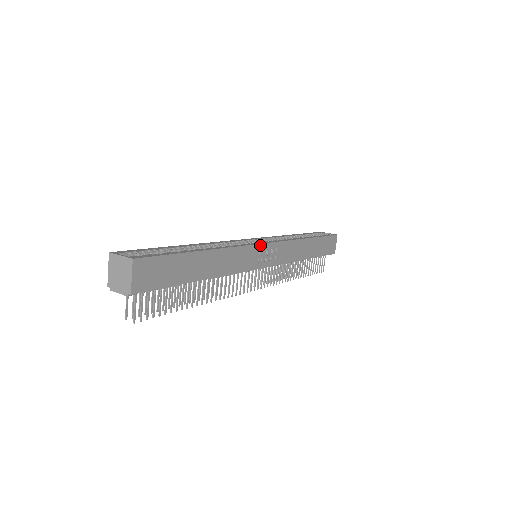
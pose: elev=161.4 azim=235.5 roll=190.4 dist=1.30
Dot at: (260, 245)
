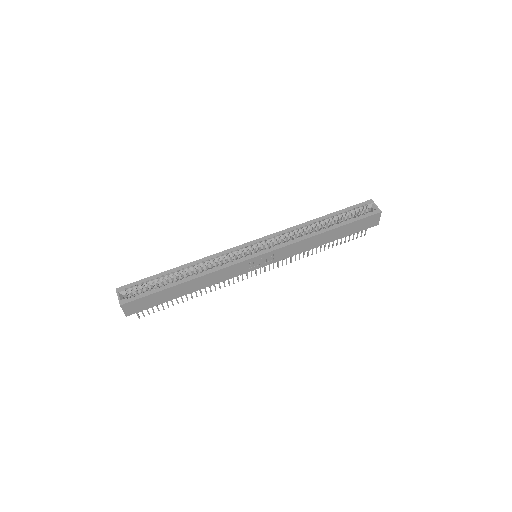
Dot at: (249, 260)
